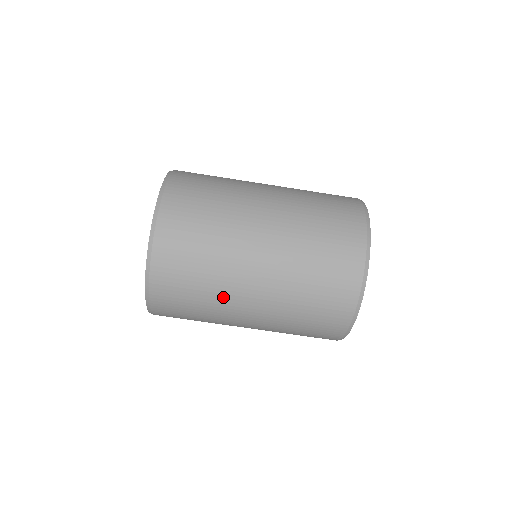
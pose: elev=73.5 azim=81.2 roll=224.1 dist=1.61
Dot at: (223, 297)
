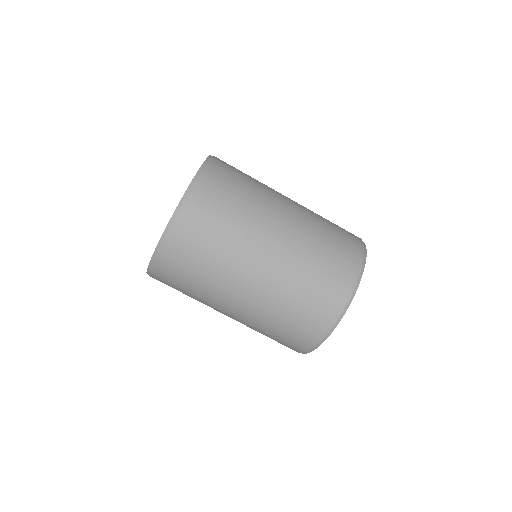
Dot at: (251, 226)
